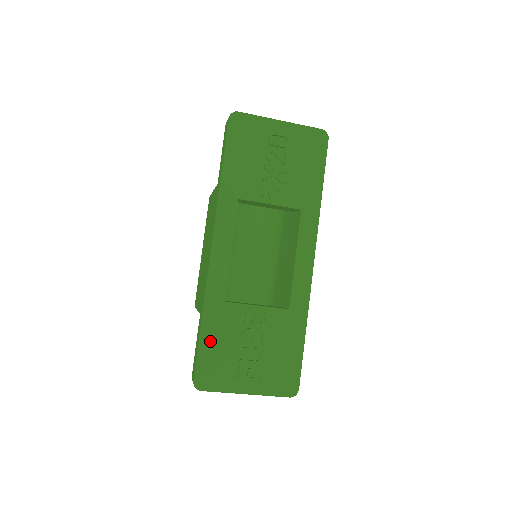
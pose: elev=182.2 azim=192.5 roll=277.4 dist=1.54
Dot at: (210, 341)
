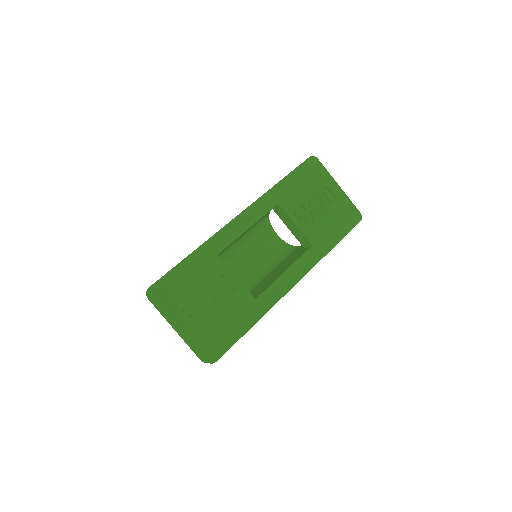
Dot at: (187, 270)
